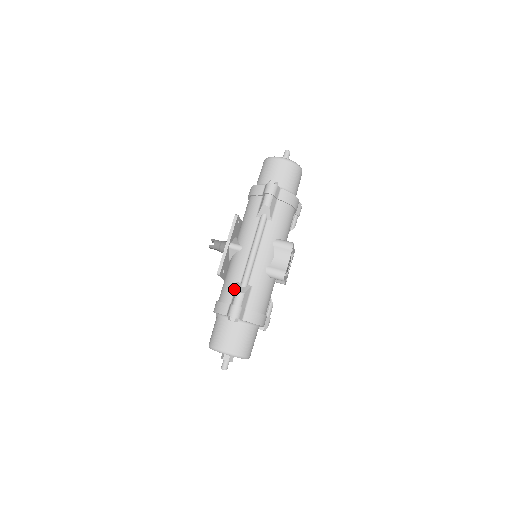
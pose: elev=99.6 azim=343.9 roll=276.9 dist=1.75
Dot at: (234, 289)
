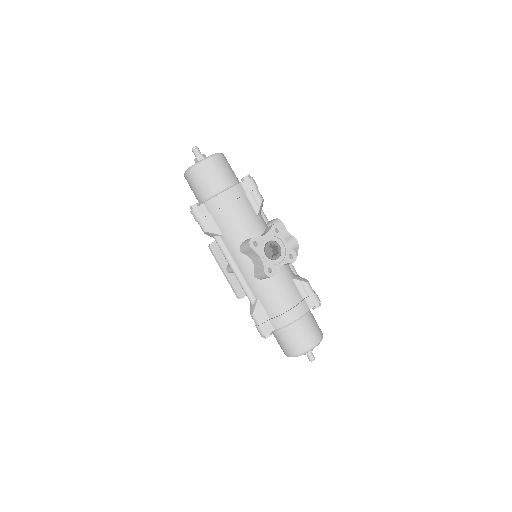
Dot at: occluded
